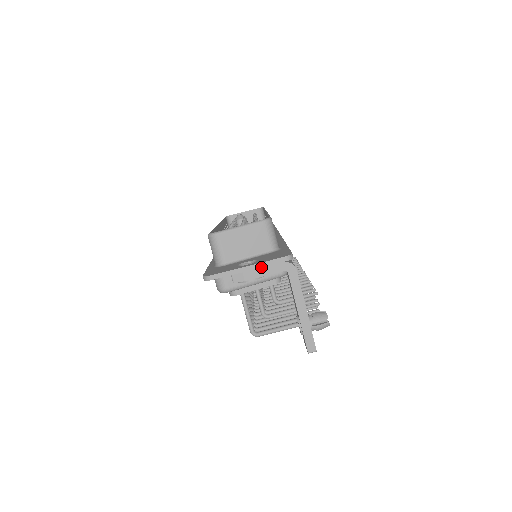
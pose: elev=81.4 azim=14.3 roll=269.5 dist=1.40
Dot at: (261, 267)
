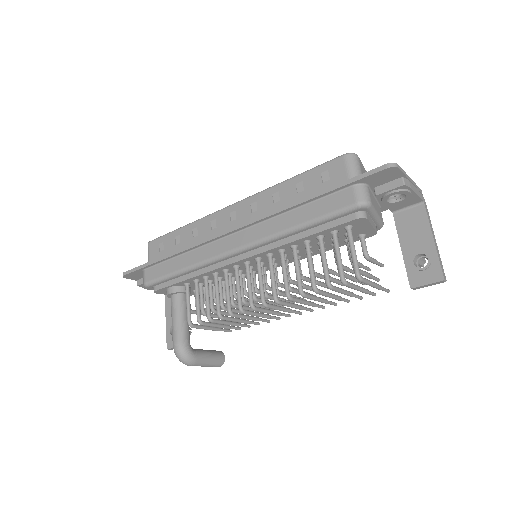
Dot at: (415, 186)
